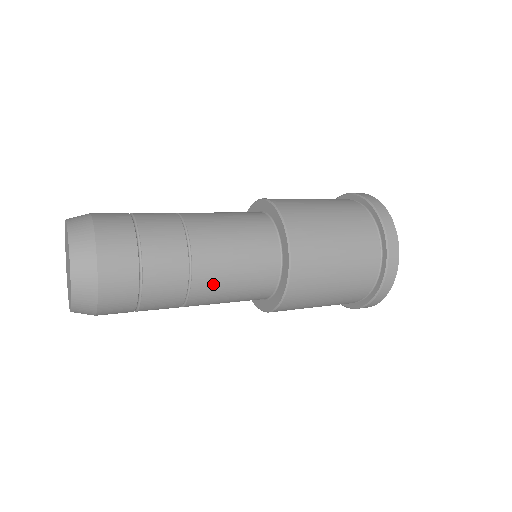
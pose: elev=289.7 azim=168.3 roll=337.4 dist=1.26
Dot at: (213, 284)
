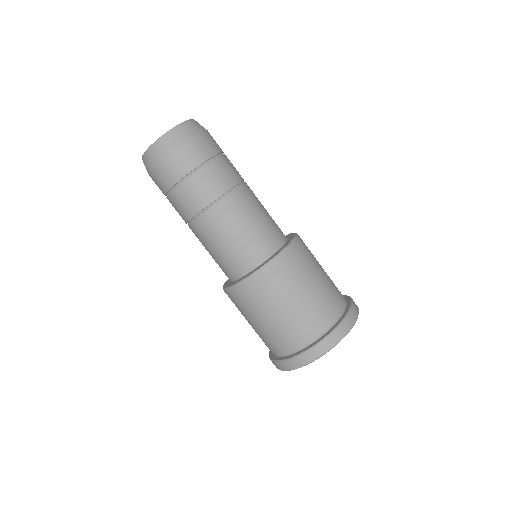
Dot at: (236, 210)
